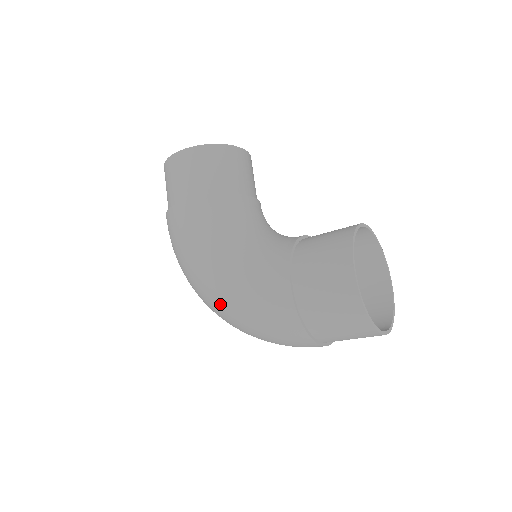
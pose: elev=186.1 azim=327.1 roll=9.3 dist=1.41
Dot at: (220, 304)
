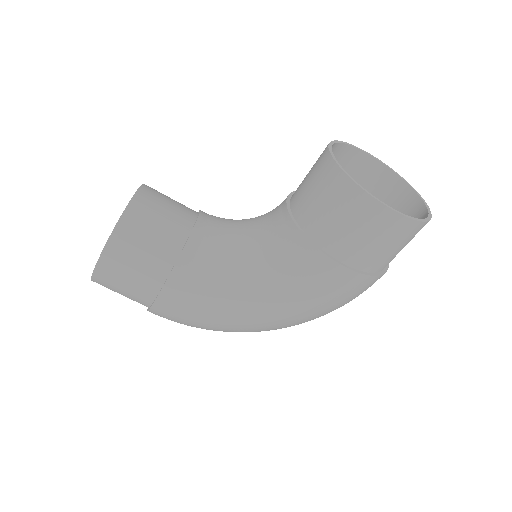
Dot at: (286, 325)
